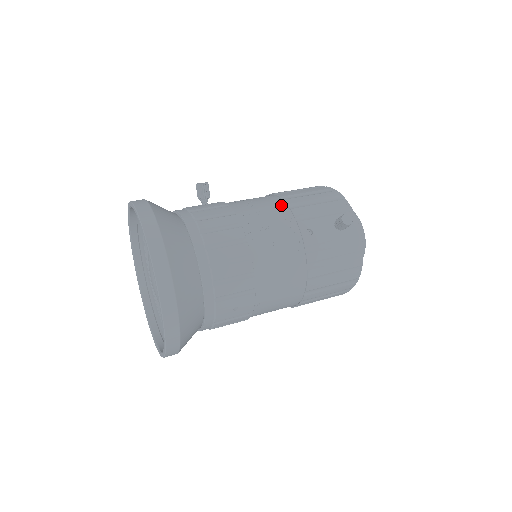
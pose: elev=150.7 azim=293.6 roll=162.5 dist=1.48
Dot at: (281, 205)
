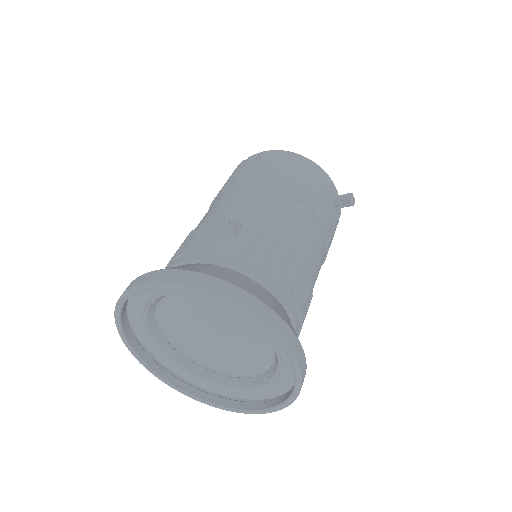
Dot at: (294, 202)
